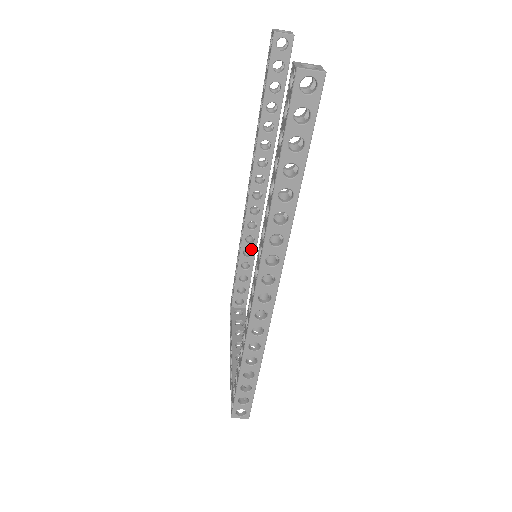
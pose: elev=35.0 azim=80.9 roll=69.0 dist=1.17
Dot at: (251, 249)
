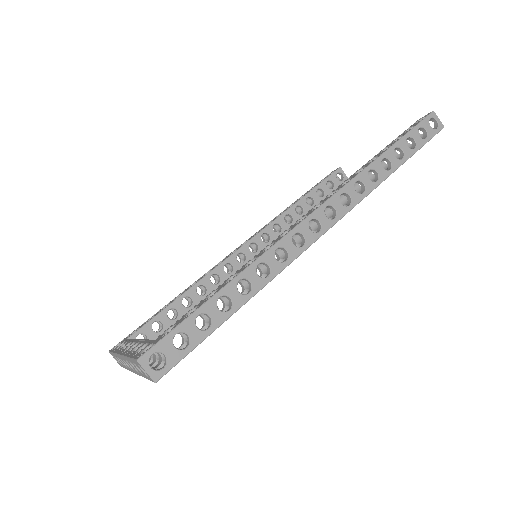
Dot at: (208, 289)
